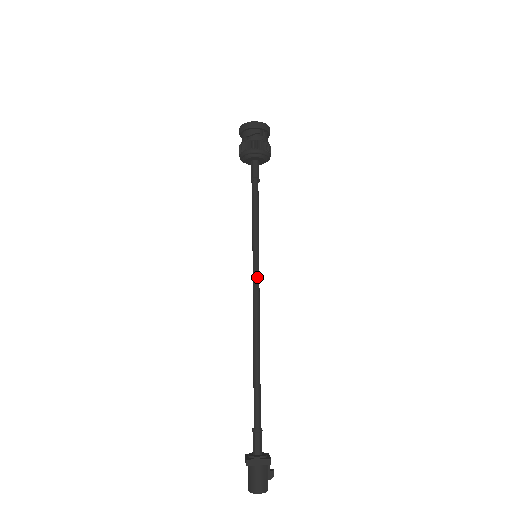
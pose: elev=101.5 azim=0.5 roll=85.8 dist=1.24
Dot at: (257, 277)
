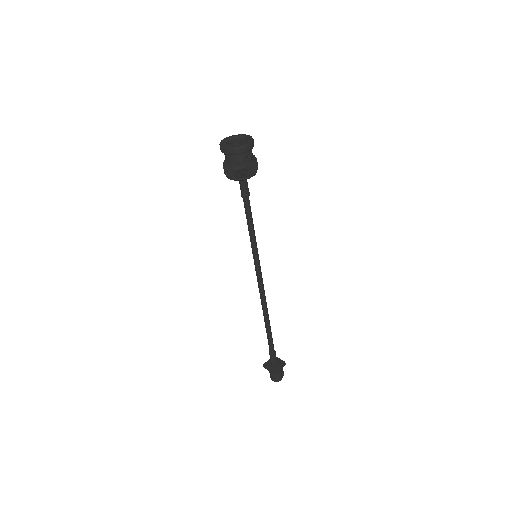
Dot at: occluded
